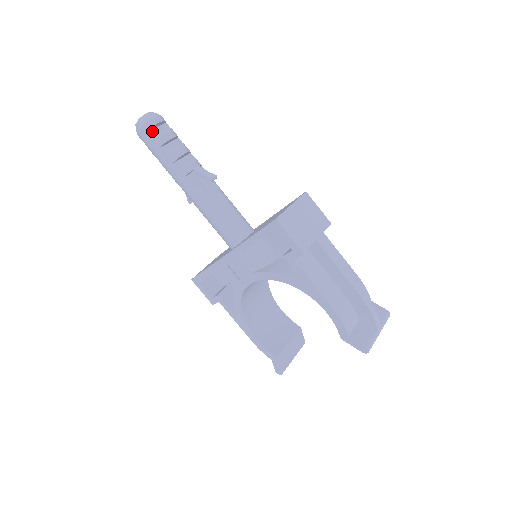
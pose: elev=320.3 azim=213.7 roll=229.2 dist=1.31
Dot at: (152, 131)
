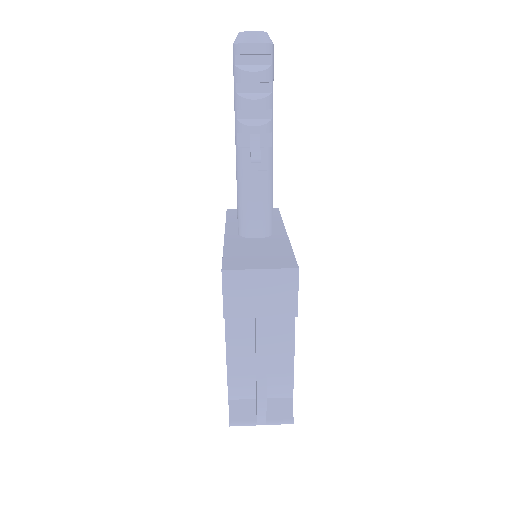
Dot at: (243, 57)
